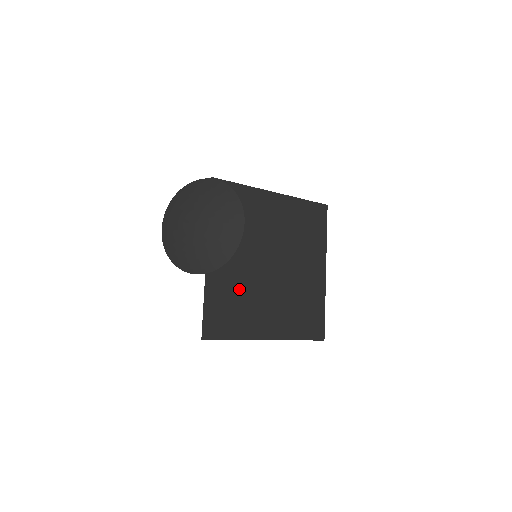
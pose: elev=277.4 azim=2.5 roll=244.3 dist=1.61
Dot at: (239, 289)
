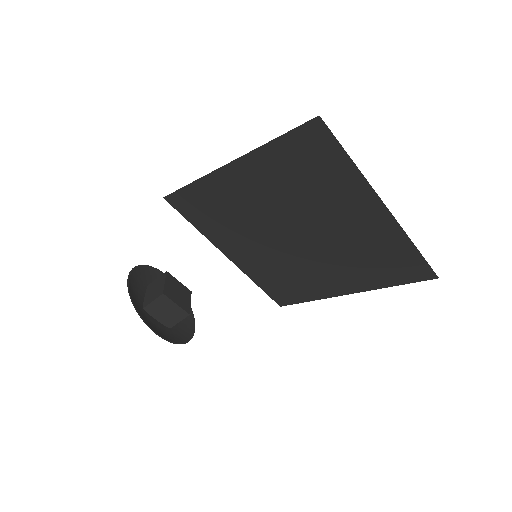
Dot at: (279, 268)
